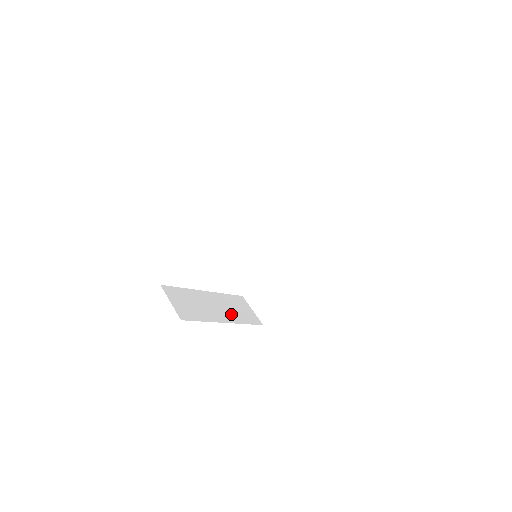
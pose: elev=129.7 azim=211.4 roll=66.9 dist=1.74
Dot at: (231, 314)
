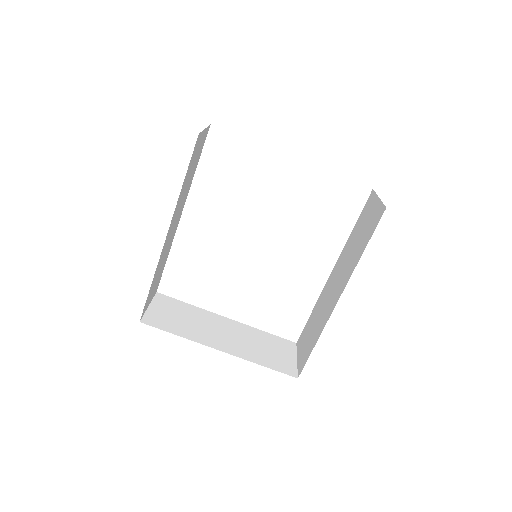
Dot at: (243, 348)
